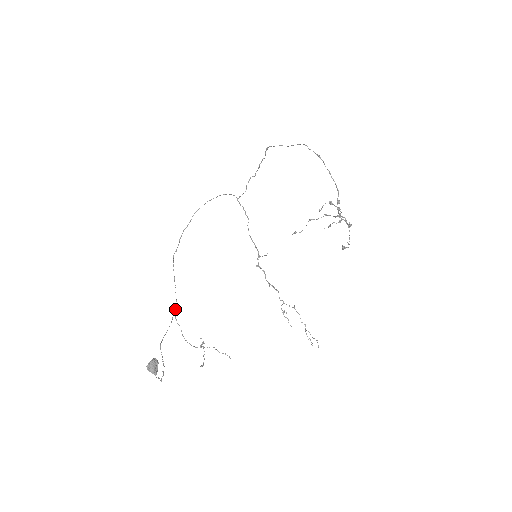
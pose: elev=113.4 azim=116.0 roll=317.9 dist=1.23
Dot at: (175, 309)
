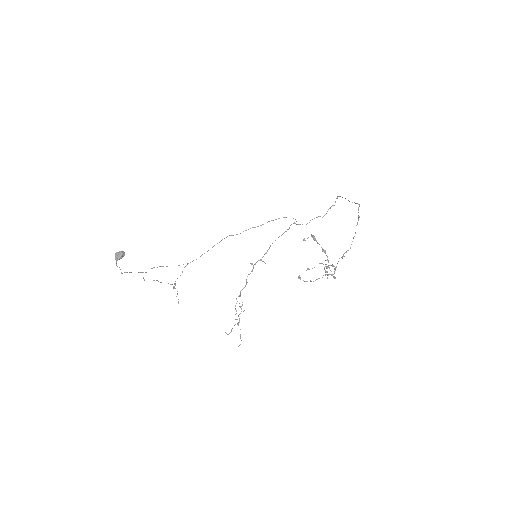
Dot at: occluded
